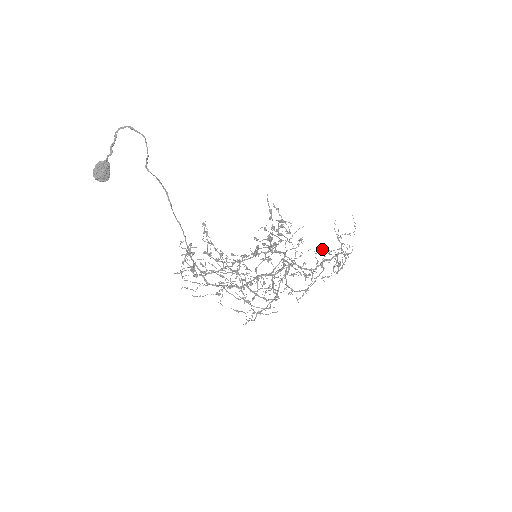
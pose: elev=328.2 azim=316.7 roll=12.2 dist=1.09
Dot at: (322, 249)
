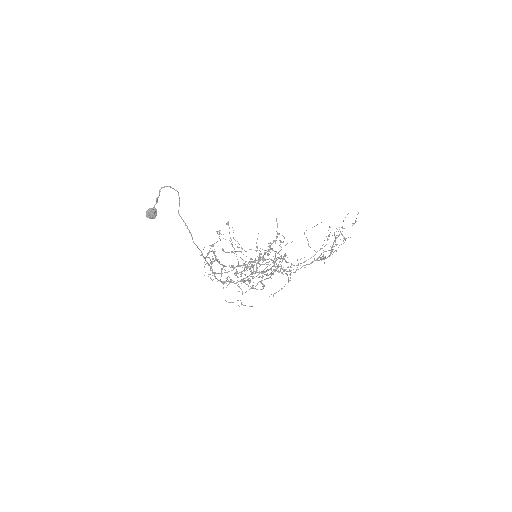
Dot at: (304, 257)
